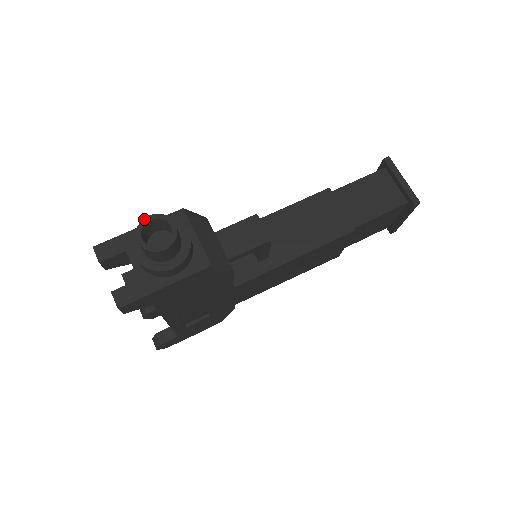
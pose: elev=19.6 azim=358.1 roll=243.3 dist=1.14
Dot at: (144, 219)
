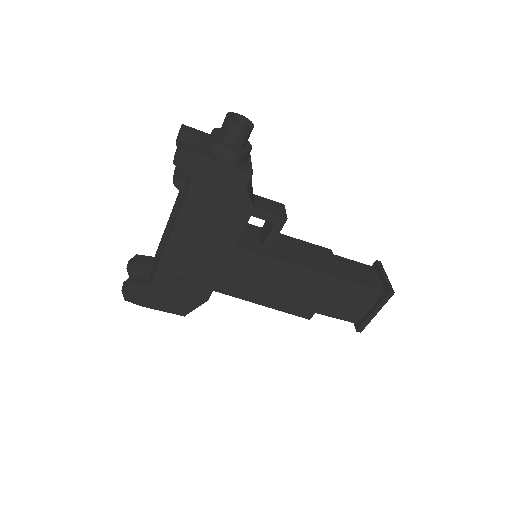
Dot at: (236, 113)
